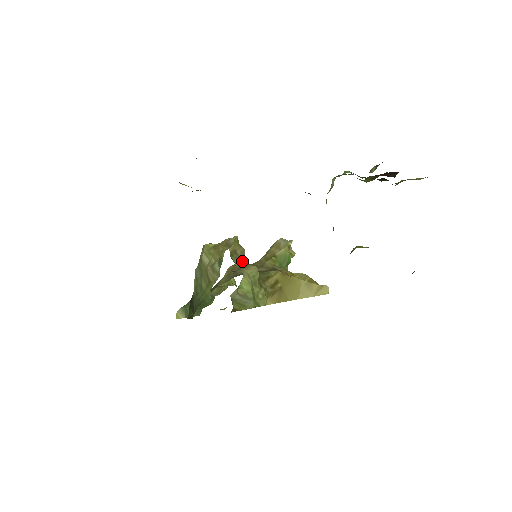
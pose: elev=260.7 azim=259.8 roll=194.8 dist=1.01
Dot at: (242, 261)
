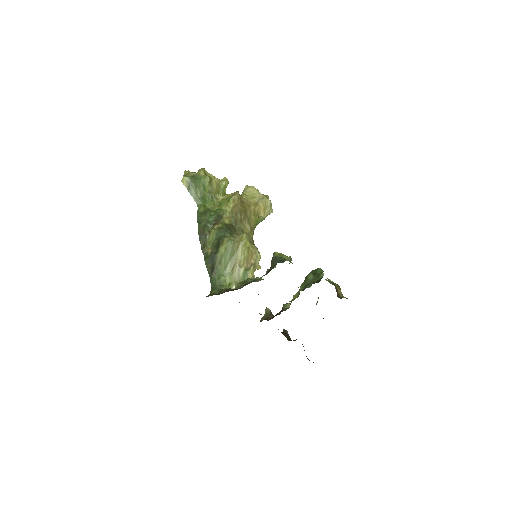
Dot at: occluded
